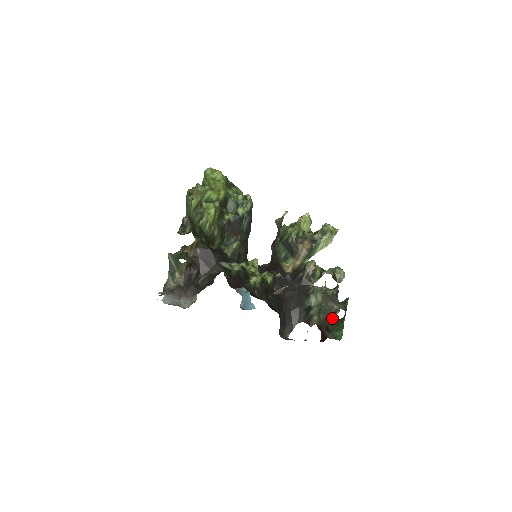
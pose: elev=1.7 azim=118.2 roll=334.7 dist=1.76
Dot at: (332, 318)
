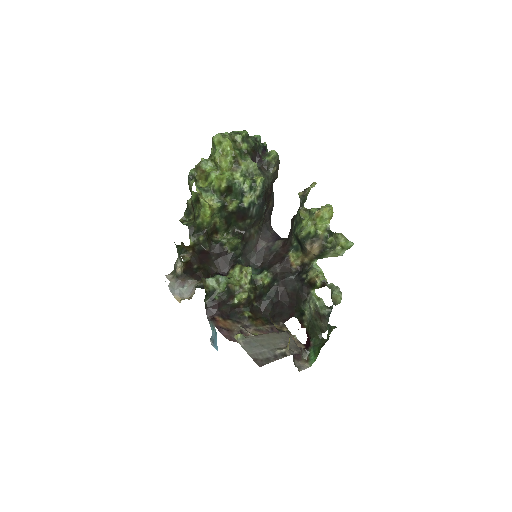
Dot at: (317, 335)
